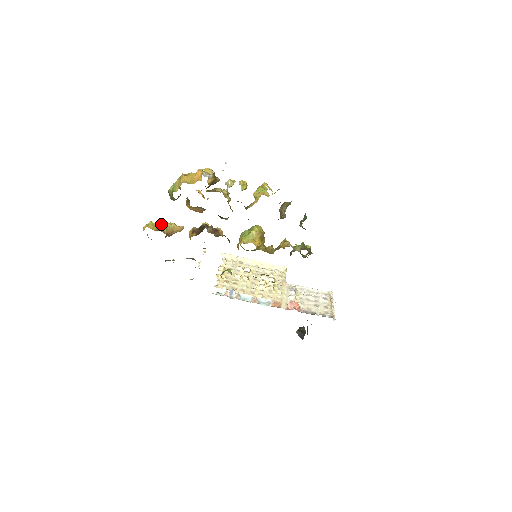
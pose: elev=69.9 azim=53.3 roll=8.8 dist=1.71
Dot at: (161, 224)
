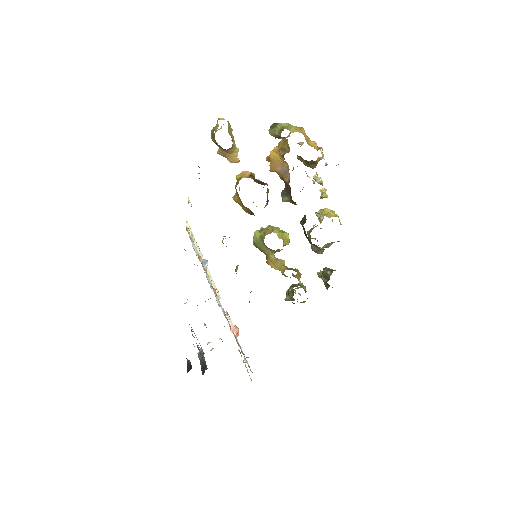
Dot at: occluded
